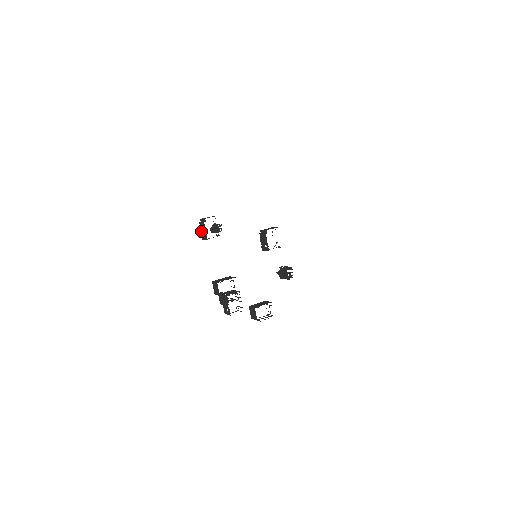
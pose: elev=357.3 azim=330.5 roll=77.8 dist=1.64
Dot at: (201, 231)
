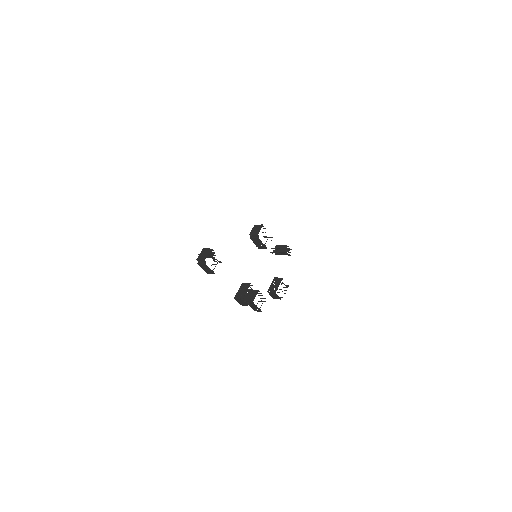
Dot at: (203, 269)
